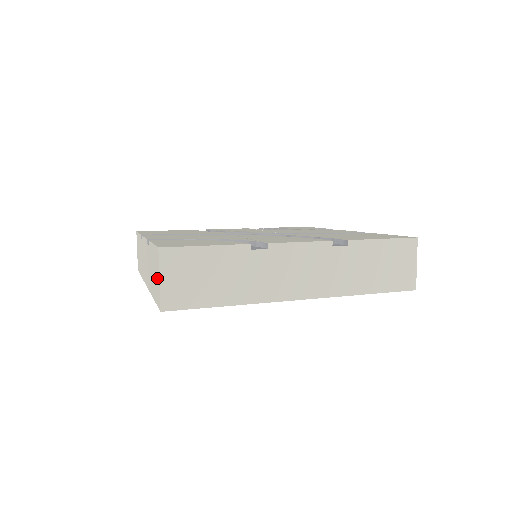
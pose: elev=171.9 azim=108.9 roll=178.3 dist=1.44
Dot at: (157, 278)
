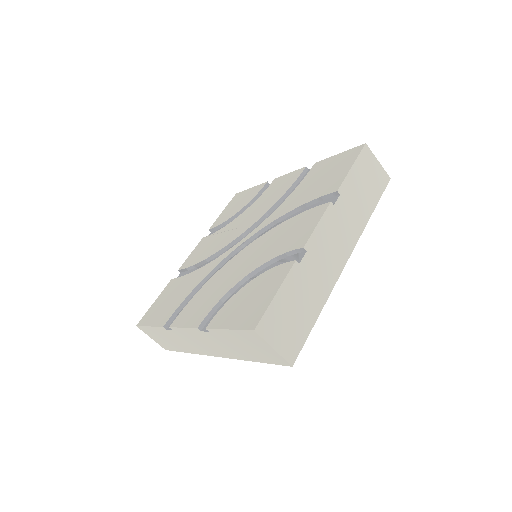
Dot at: (264, 349)
